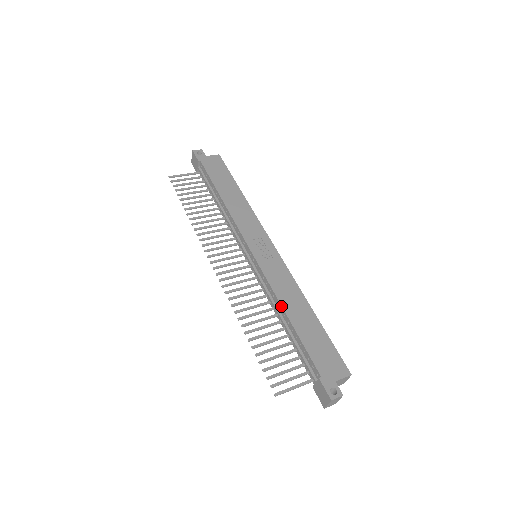
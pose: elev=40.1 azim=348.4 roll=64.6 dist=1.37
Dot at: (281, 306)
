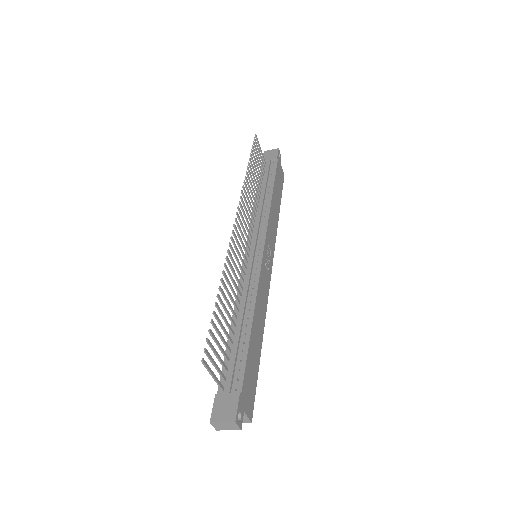
Dot at: (254, 308)
